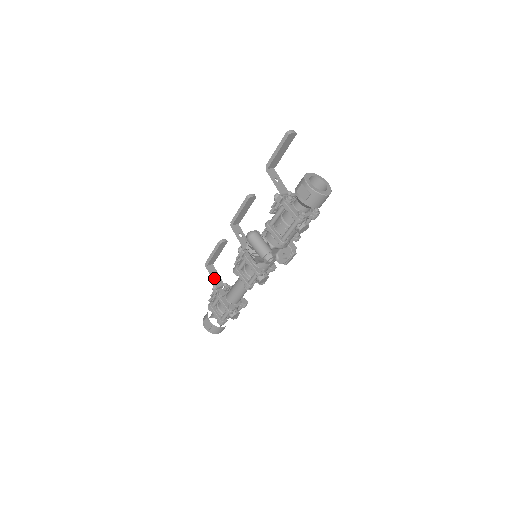
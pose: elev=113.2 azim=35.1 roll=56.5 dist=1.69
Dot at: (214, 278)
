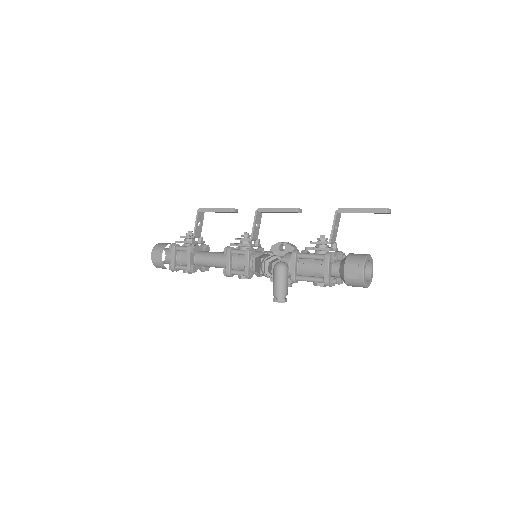
Dot at: (197, 227)
